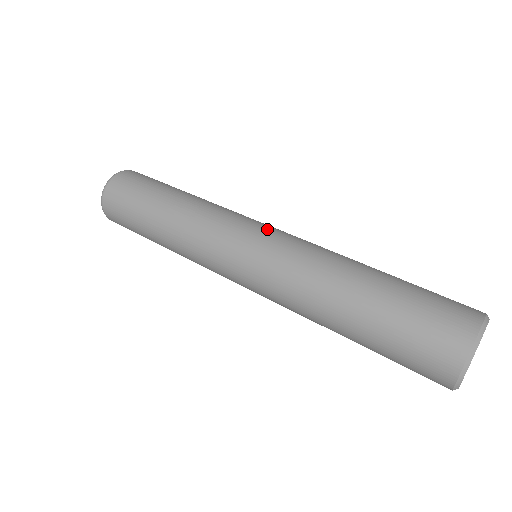
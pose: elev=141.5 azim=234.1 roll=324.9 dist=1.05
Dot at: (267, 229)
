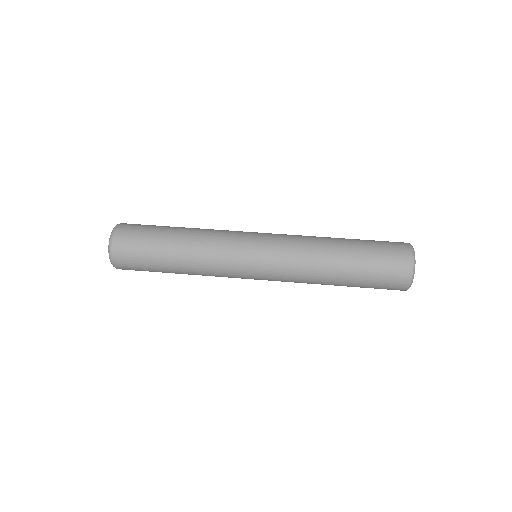
Dot at: occluded
